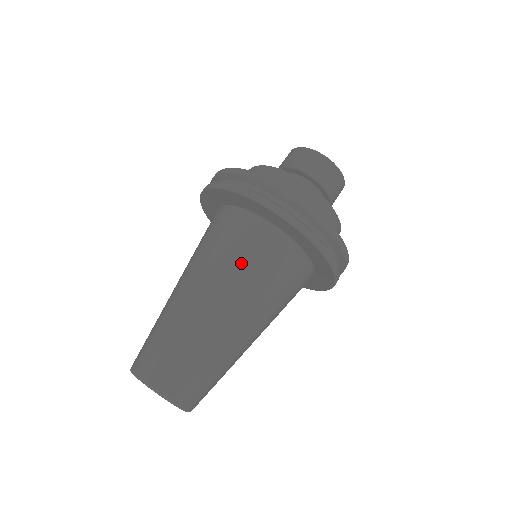
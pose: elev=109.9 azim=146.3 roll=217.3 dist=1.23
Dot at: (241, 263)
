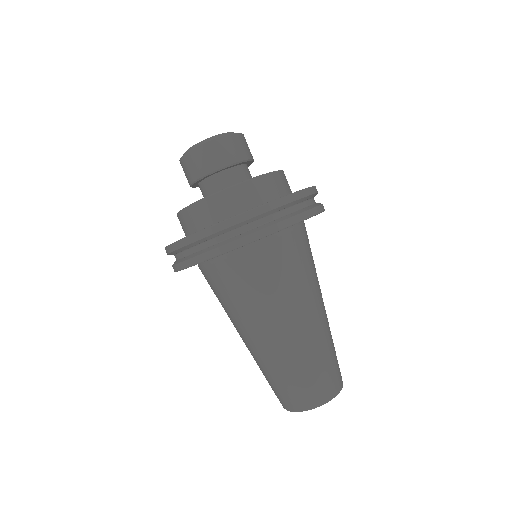
Dot at: (311, 267)
